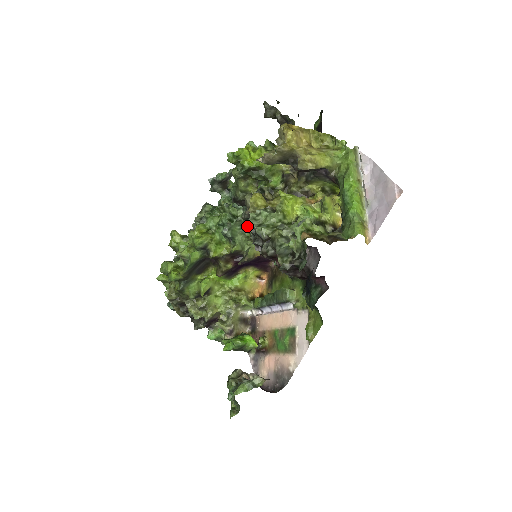
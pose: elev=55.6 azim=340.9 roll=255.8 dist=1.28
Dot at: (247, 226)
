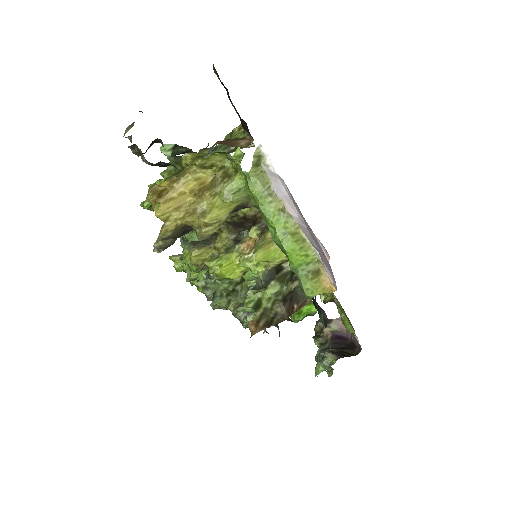
Dot at: occluded
